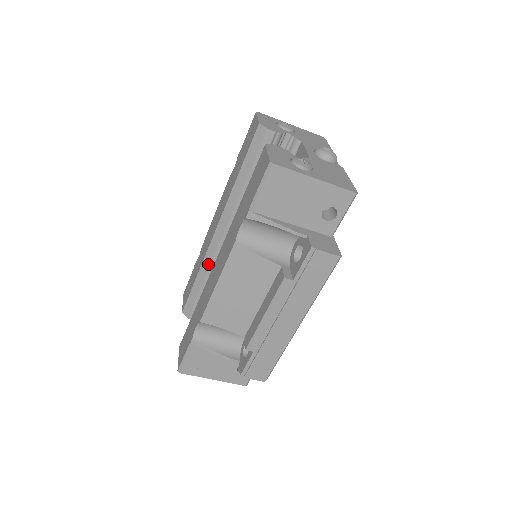
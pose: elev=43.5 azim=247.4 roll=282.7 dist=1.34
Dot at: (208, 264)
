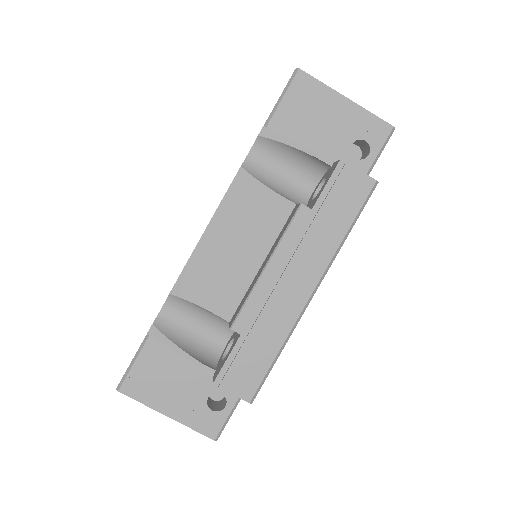
Dot at: occluded
